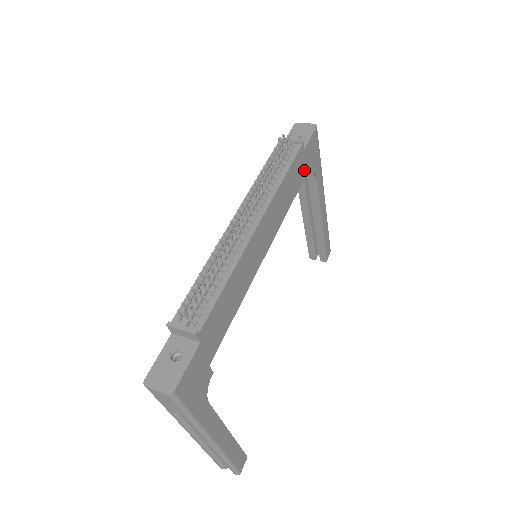
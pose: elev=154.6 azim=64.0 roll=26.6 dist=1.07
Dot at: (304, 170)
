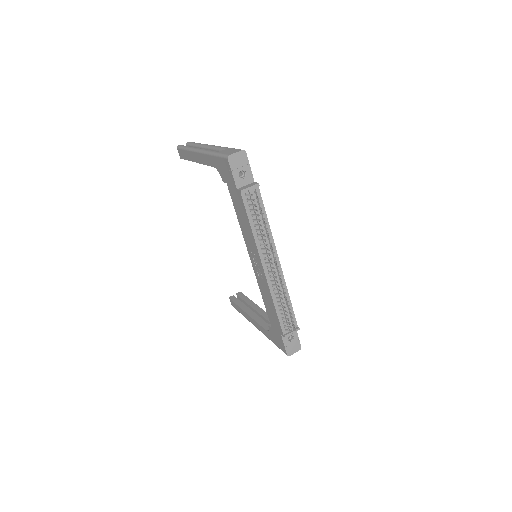
Dot at: occluded
